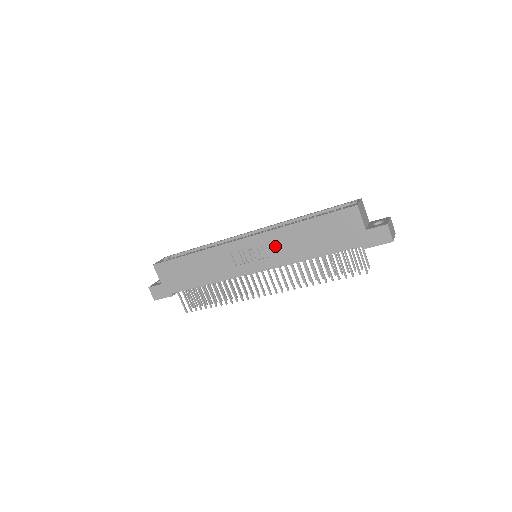
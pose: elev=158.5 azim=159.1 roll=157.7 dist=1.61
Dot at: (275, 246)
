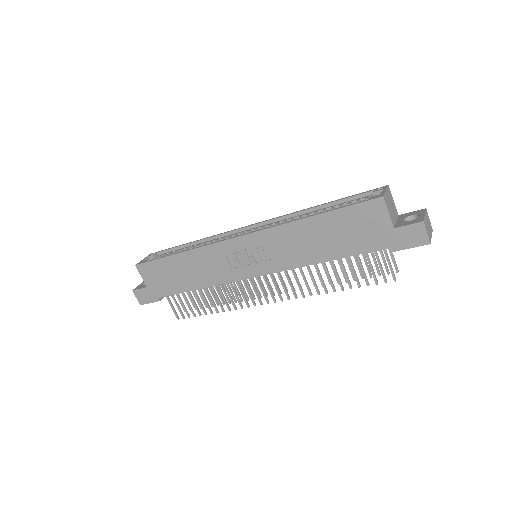
Dot at: (278, 246)
